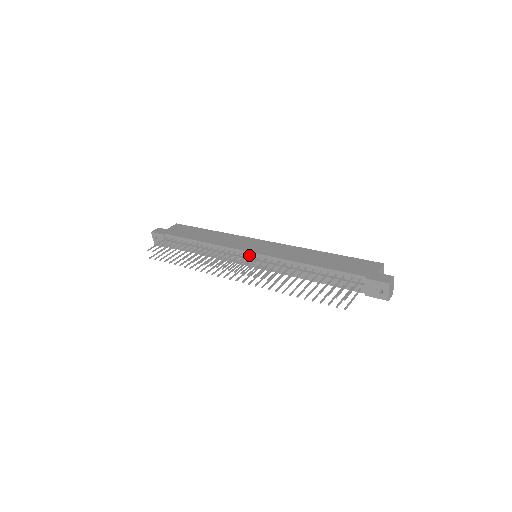
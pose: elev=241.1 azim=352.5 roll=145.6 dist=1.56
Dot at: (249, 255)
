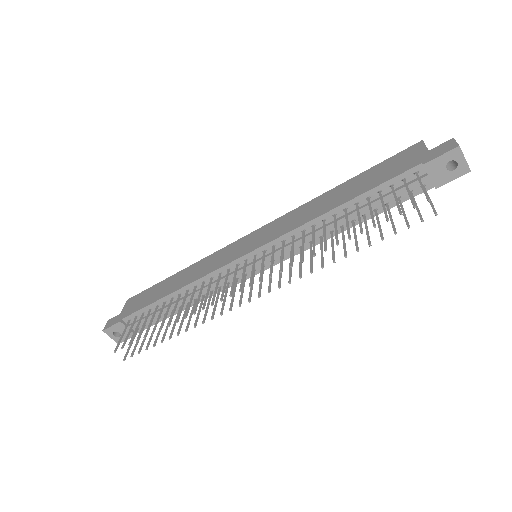
Dot at: (248, 259)
